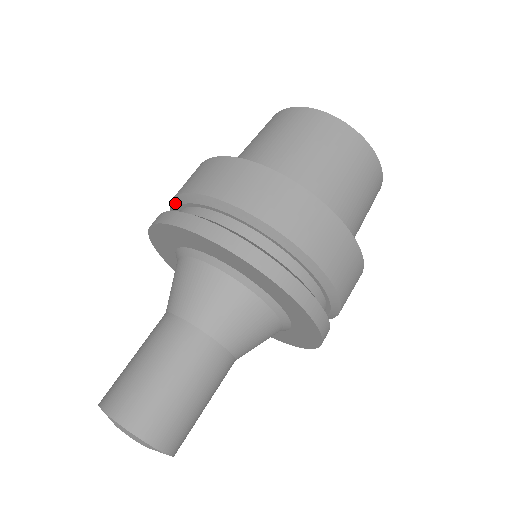
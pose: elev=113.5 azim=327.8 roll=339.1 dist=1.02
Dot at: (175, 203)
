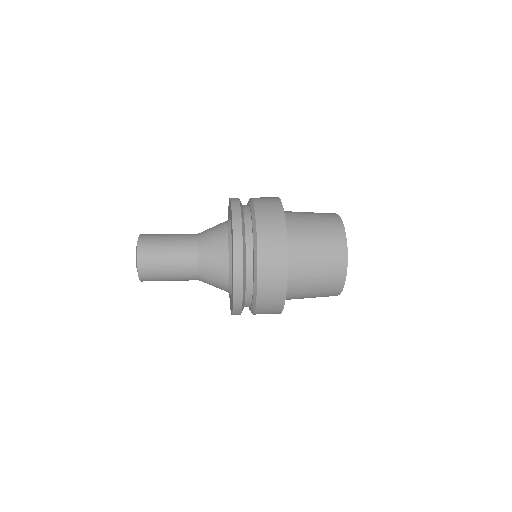
Dot at: (249, 200)
